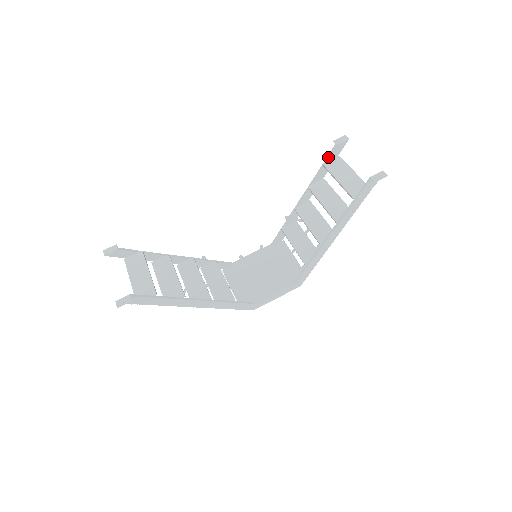
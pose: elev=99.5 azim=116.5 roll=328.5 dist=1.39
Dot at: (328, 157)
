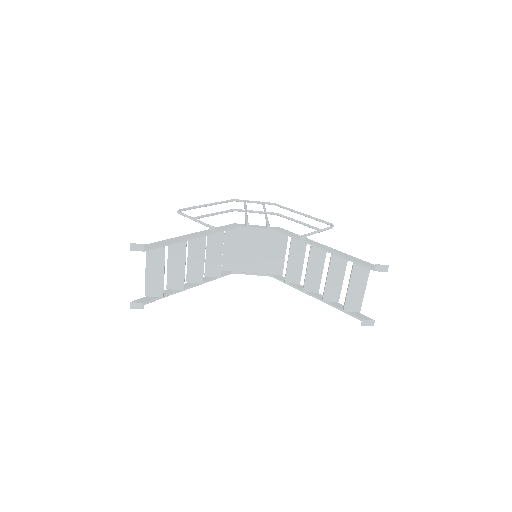
Dot at: (362, 265)
